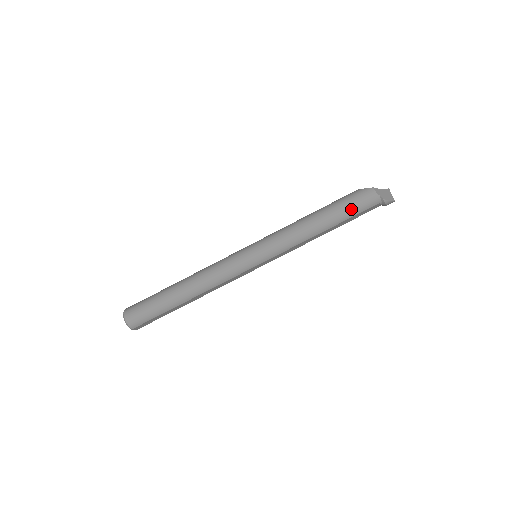
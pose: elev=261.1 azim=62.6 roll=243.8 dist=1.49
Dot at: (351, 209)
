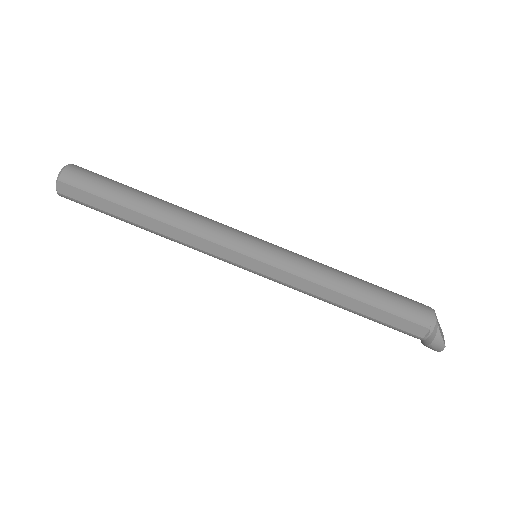
Dot at: (397, 303)
